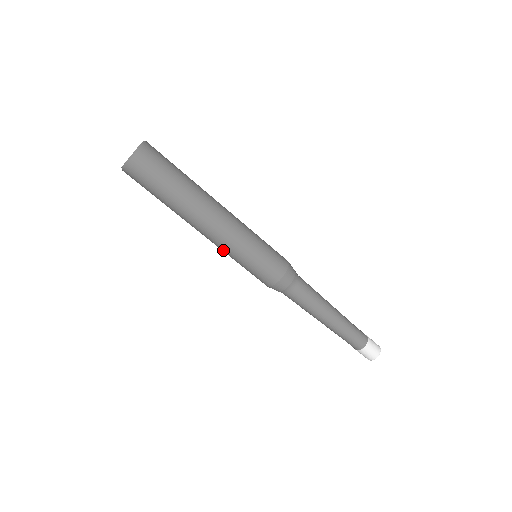
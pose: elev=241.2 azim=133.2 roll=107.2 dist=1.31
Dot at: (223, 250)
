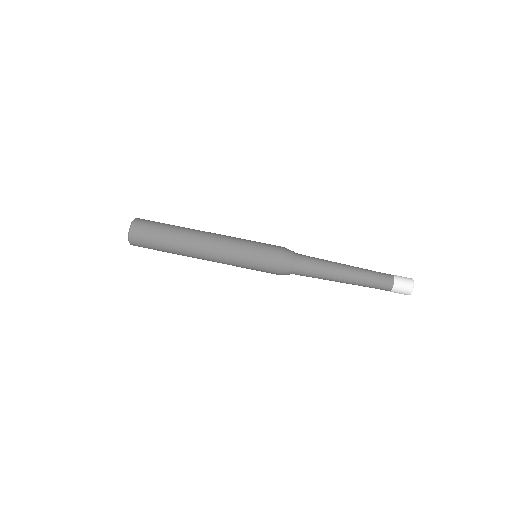
Dot at: (228, 254)
